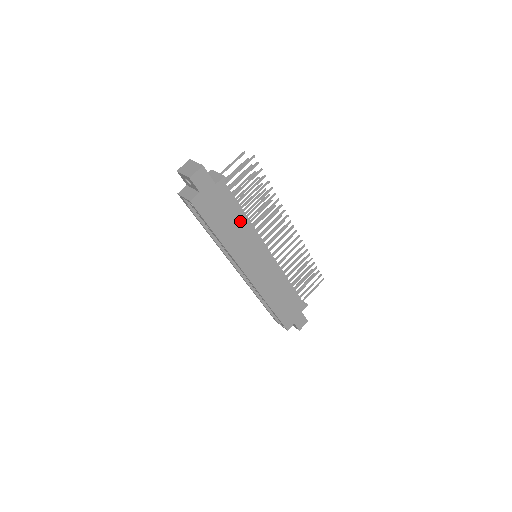
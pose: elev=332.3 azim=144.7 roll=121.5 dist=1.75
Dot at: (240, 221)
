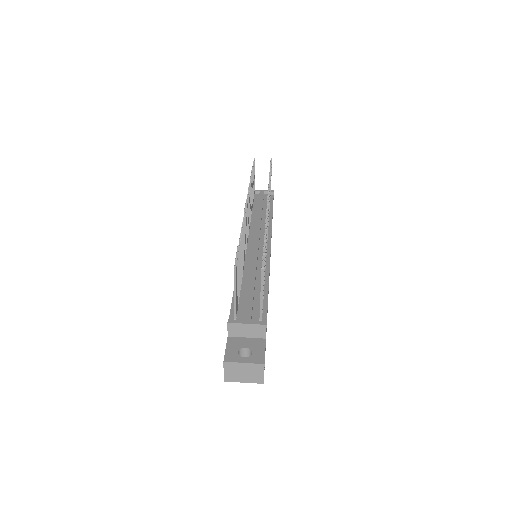
Dot at: occluded
